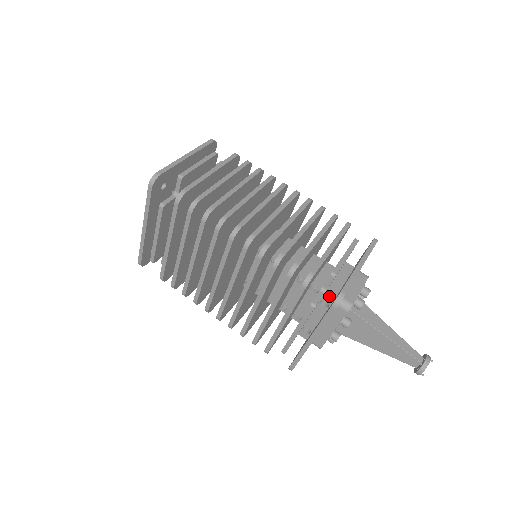
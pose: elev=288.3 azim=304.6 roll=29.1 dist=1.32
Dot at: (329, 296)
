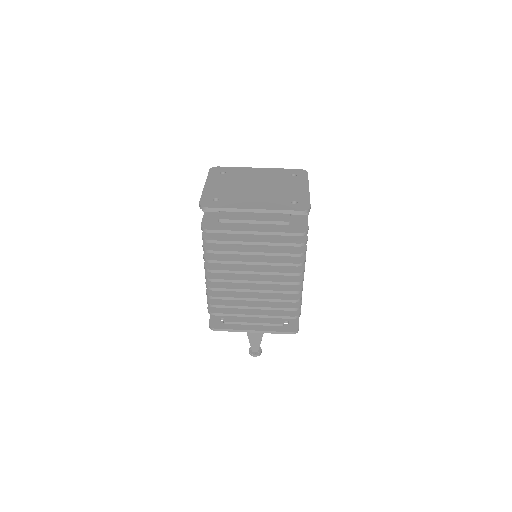
Dot at: occluded
